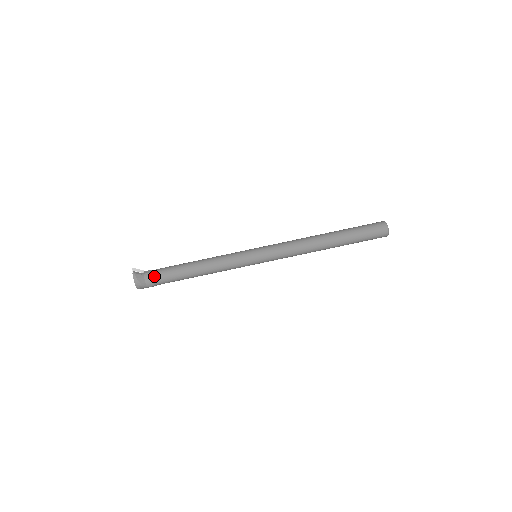
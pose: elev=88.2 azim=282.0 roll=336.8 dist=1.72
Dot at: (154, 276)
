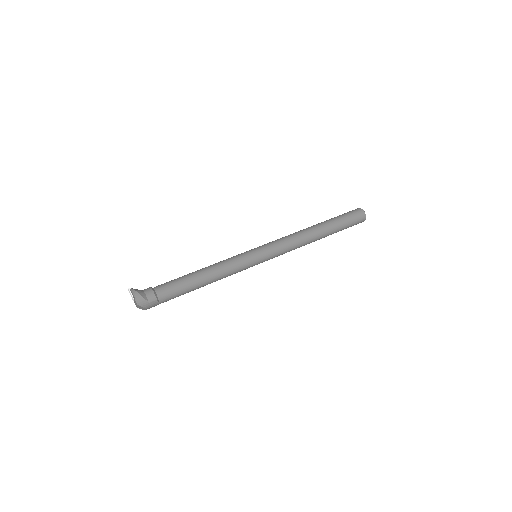
Dot at: (155, 289)
